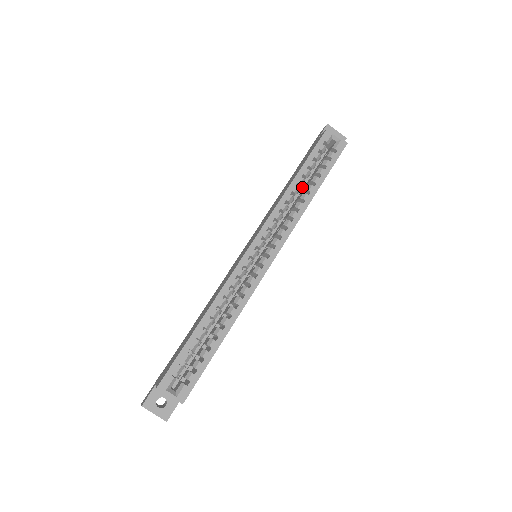
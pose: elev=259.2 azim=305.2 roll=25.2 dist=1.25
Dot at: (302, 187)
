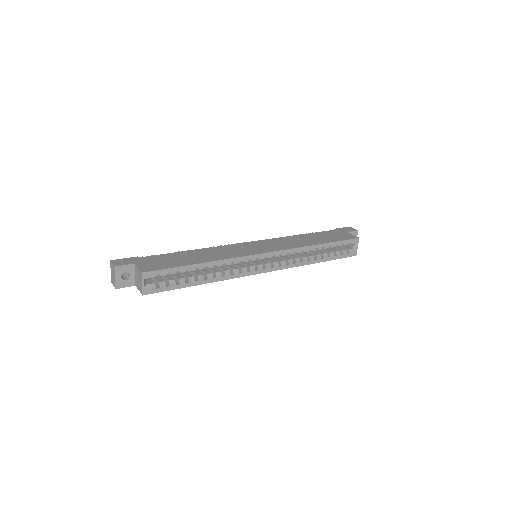
Dot at: occluded
